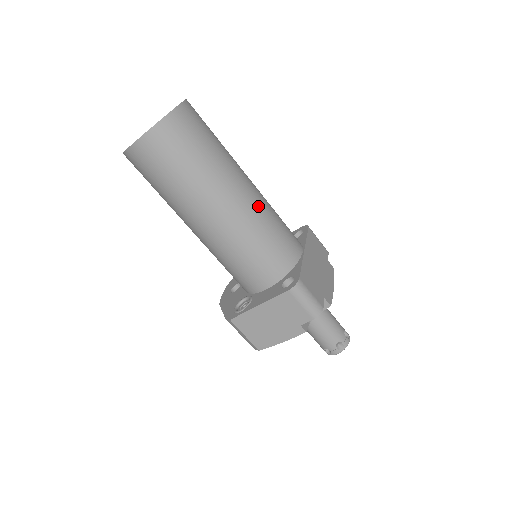
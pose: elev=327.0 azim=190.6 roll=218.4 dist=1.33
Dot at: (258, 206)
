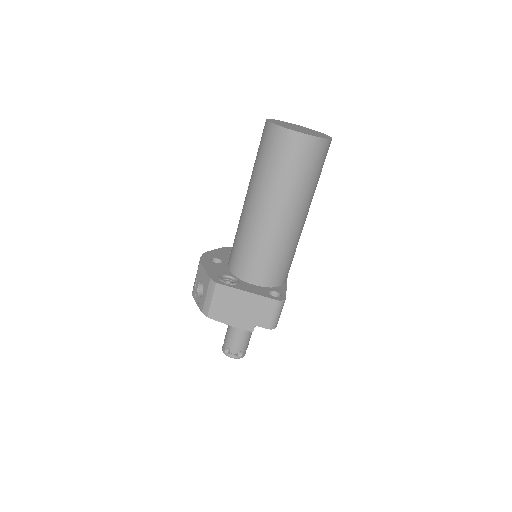
Dot at: (300, 234)
